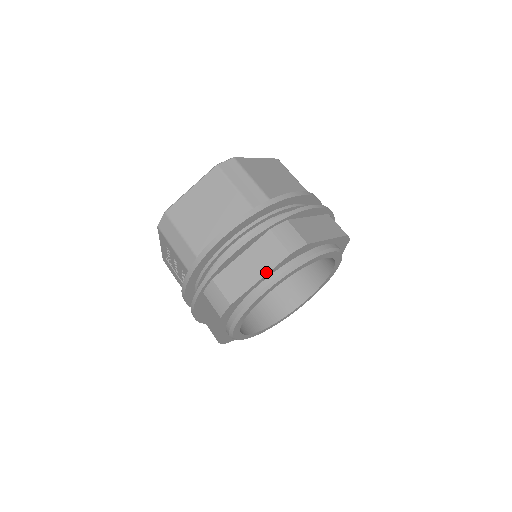
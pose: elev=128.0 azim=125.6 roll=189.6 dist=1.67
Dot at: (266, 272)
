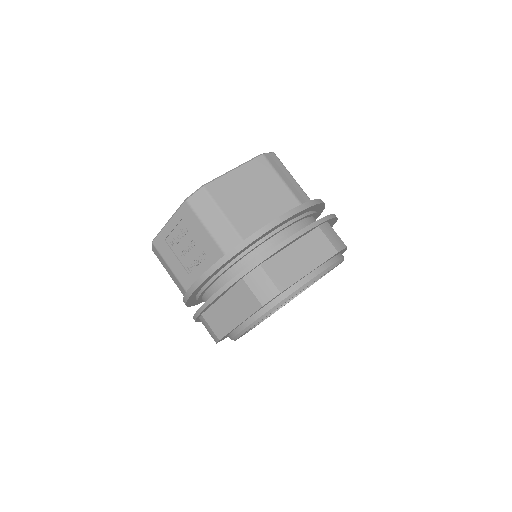
Dot at: (316, 265)
